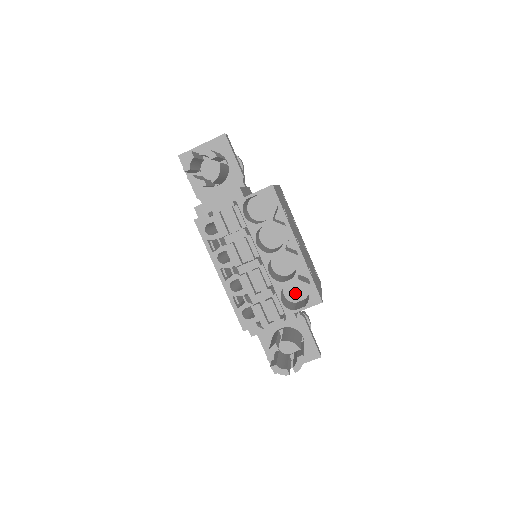
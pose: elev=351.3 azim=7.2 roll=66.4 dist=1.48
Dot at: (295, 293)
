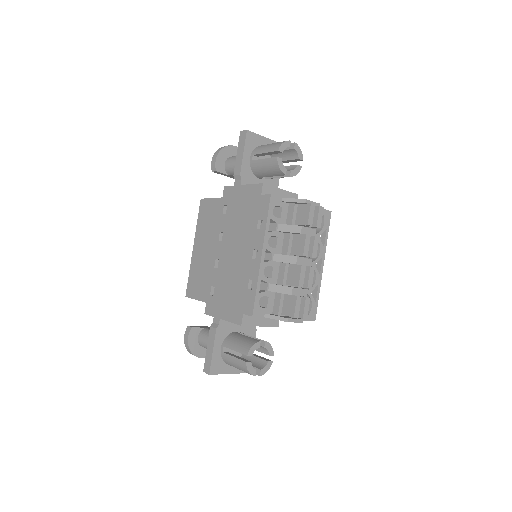
Dot at: occluded
